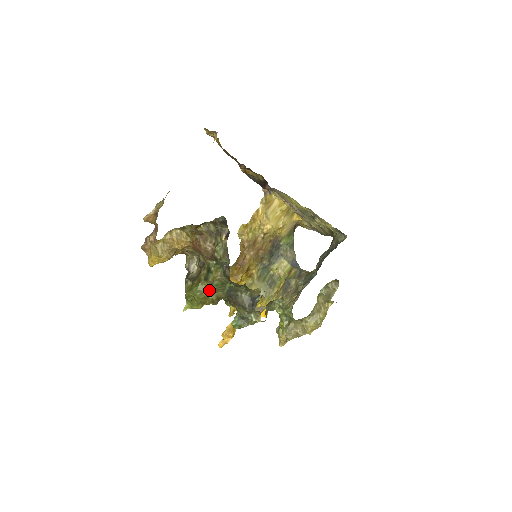
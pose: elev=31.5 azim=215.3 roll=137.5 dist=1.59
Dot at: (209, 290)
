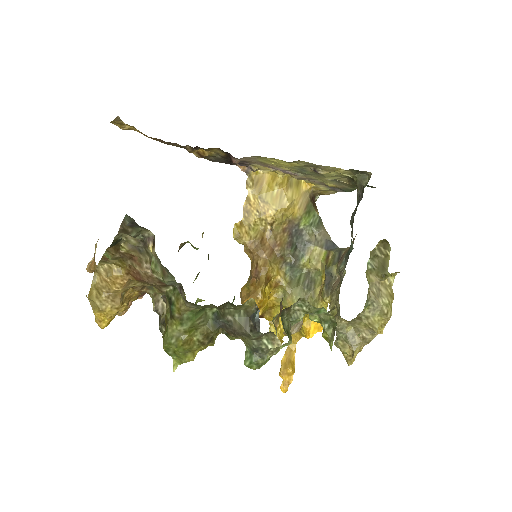
Dot at: (184, 330)
